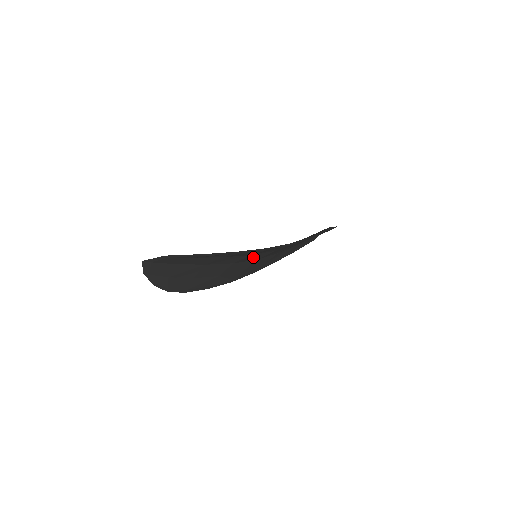
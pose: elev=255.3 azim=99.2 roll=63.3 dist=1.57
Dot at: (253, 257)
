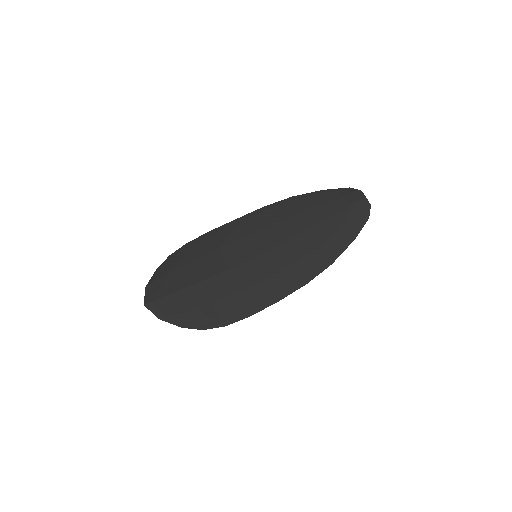
Dot at: (247, 275)
